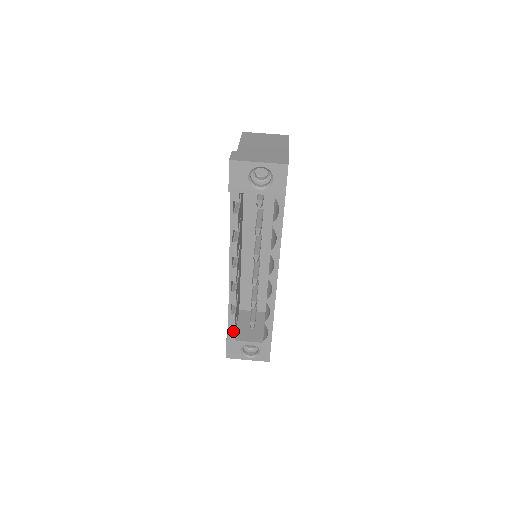
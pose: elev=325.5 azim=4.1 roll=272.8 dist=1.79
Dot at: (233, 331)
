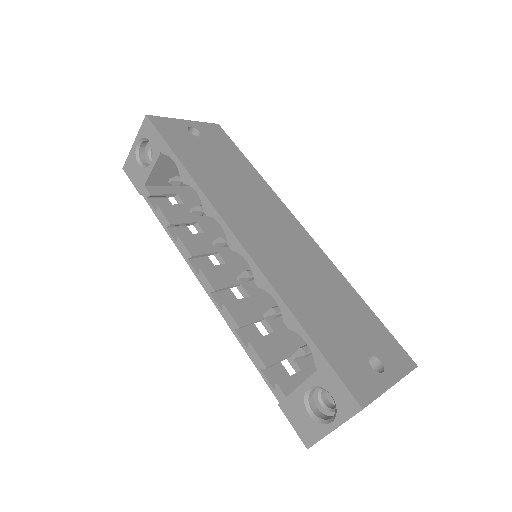
Dot at: (279, 383)
